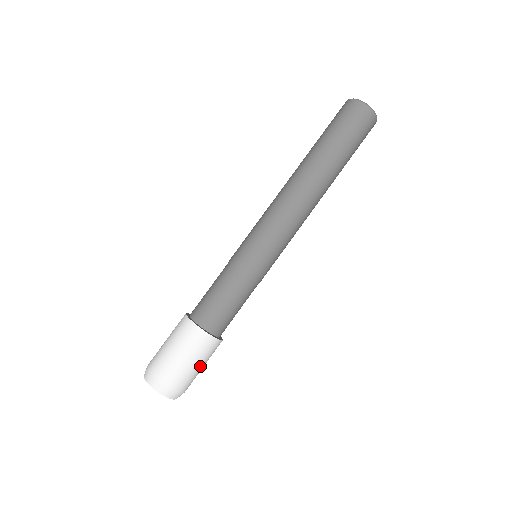
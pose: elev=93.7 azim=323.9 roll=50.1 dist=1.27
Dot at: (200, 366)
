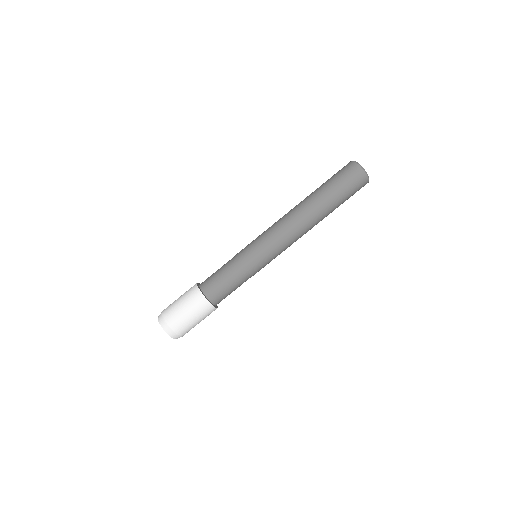
Dot at: occluded
